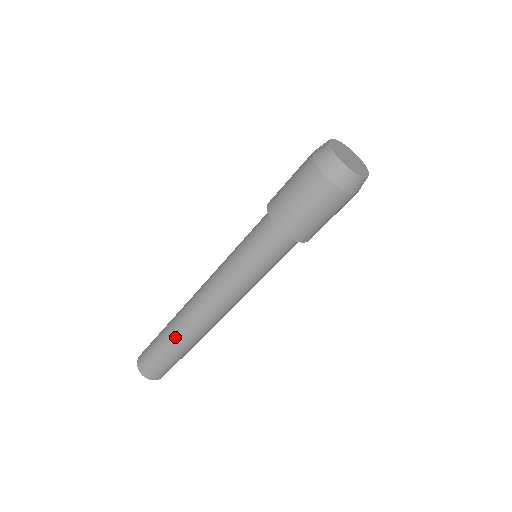
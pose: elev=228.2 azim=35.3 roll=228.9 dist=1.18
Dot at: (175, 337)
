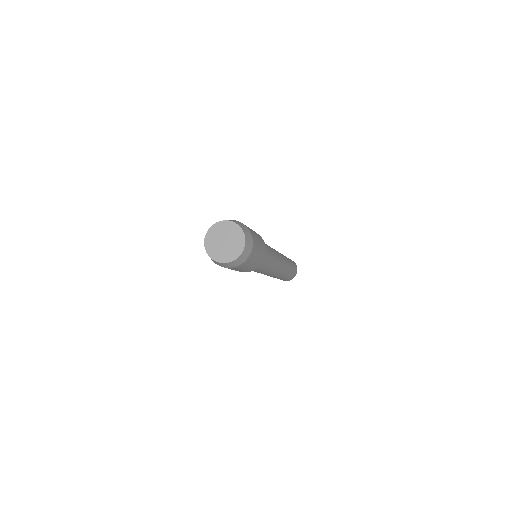
Dot at: occluded
